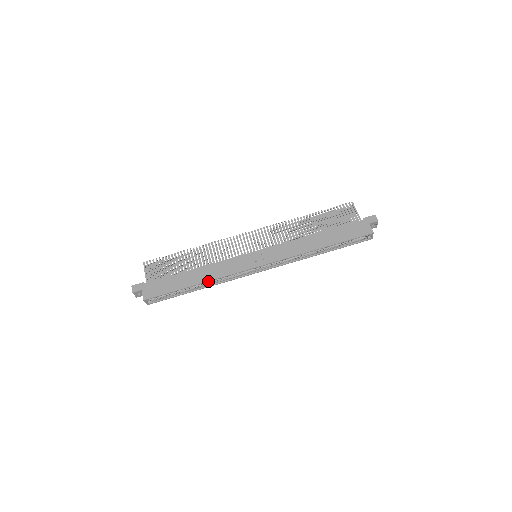
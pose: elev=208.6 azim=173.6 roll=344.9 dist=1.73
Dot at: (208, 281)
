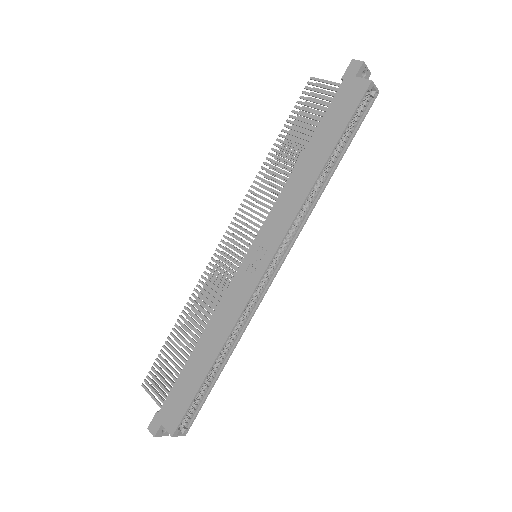
Dot at: (224, 343)
